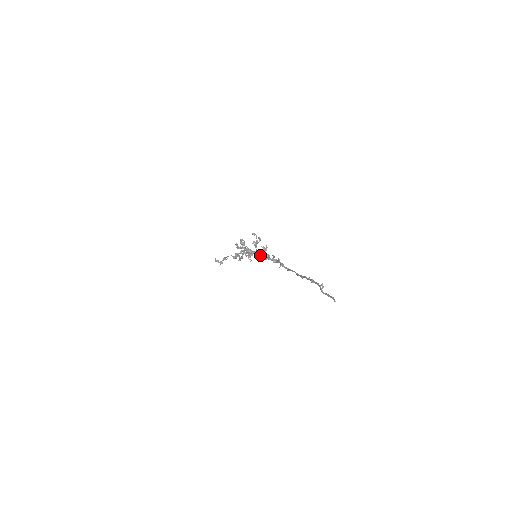
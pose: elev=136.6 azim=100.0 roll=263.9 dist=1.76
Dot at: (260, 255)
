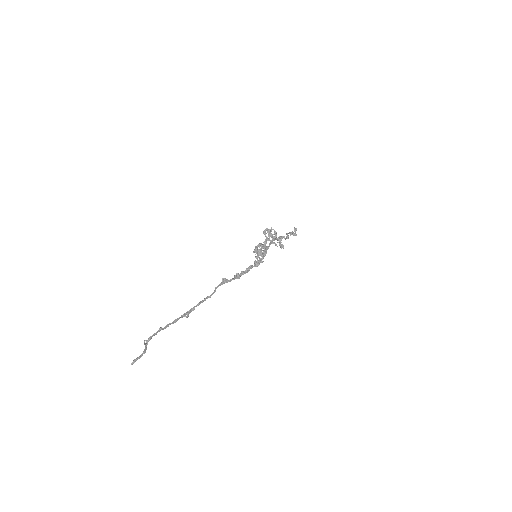
Dot at: (262, 256)
